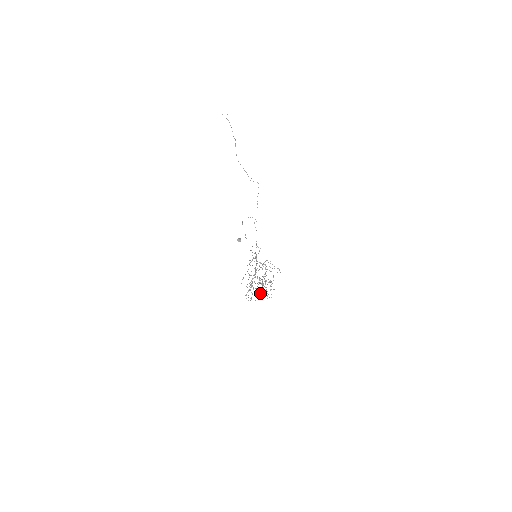
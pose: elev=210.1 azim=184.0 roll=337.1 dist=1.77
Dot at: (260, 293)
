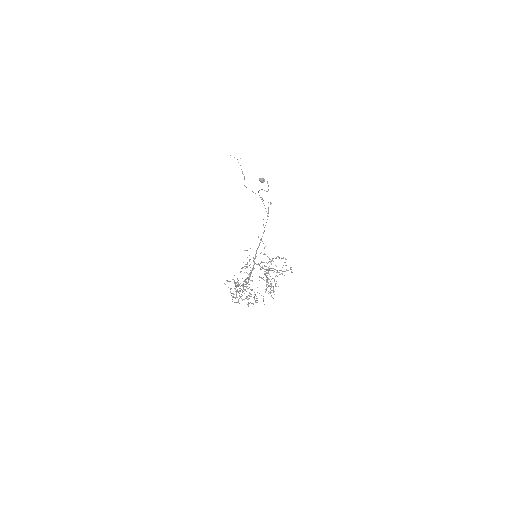
Dot at: (250, 302)
